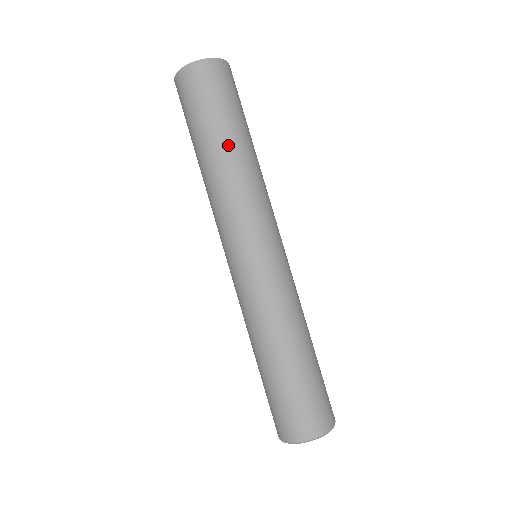
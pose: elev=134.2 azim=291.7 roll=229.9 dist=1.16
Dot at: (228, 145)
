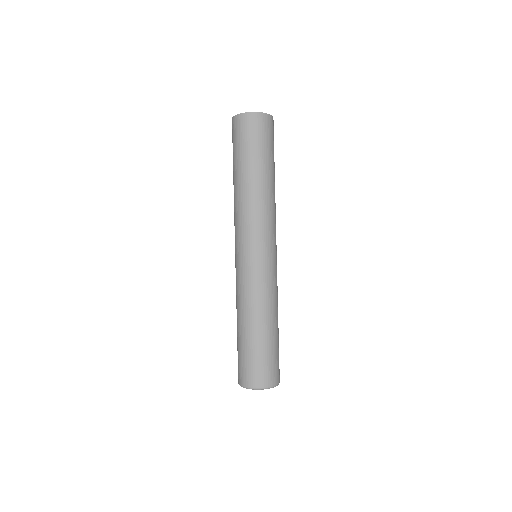
Dot at: (268, 177)
